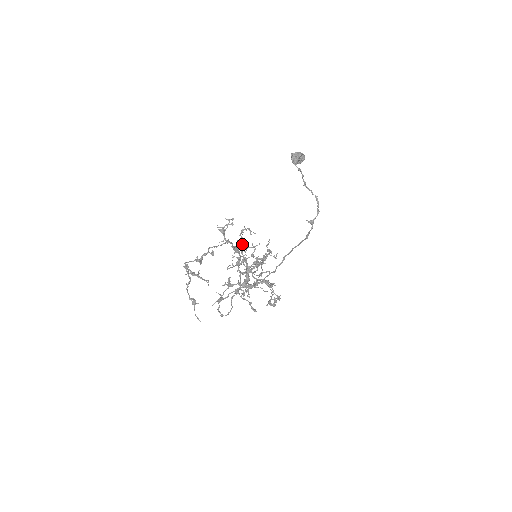
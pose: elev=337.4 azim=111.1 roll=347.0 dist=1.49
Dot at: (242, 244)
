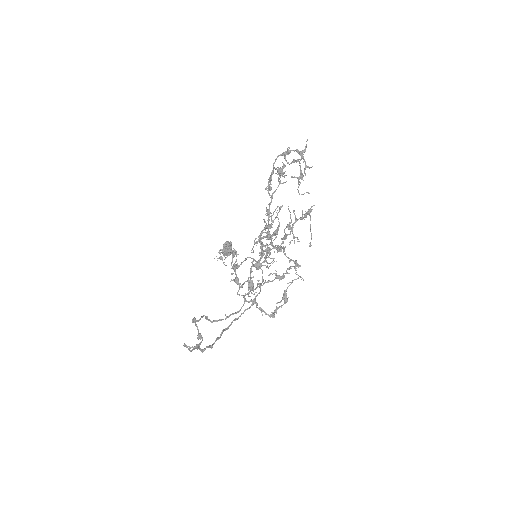
Dot at: (233, 250)
